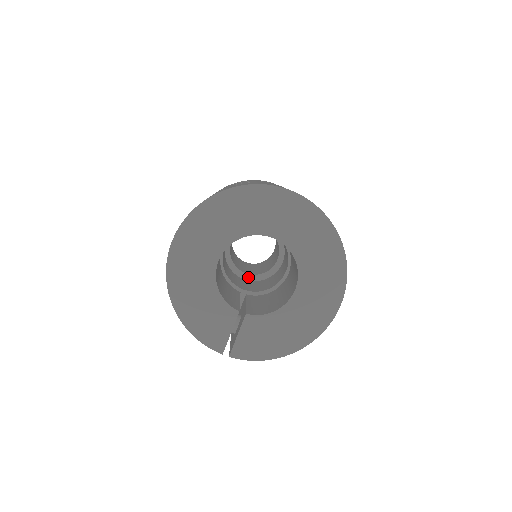
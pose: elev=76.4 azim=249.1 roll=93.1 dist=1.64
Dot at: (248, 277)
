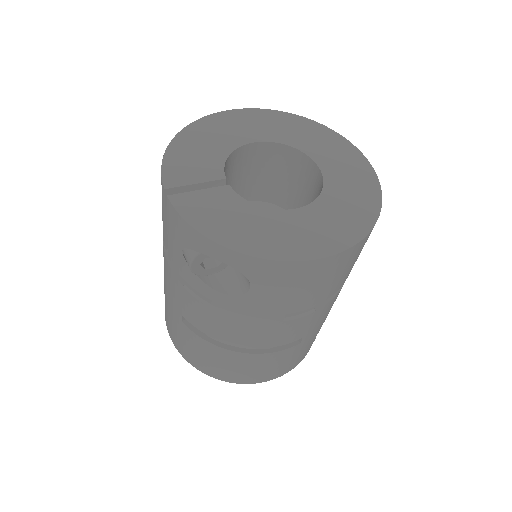
Dot at: occluded
